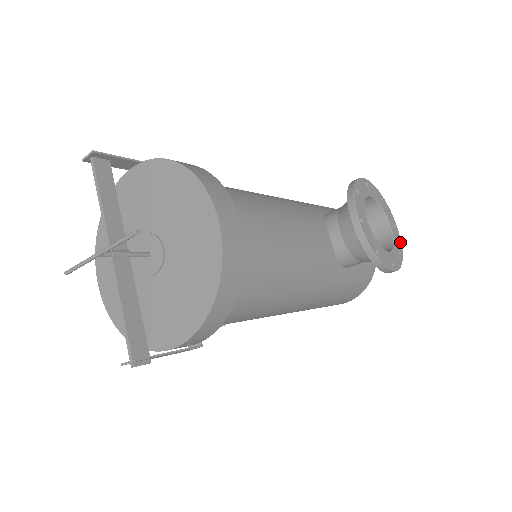
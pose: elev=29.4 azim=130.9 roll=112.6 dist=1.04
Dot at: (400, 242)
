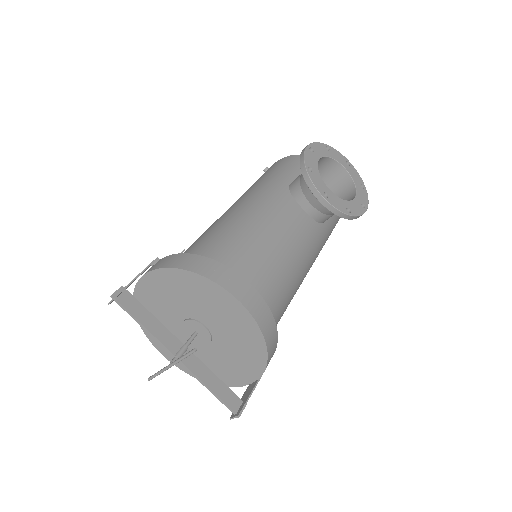
Dot at: (358, 175)
